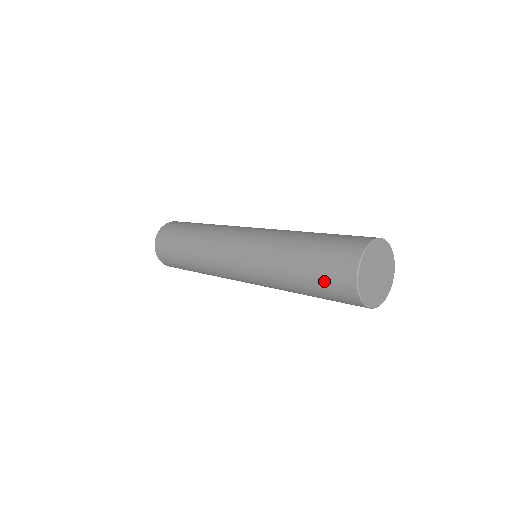
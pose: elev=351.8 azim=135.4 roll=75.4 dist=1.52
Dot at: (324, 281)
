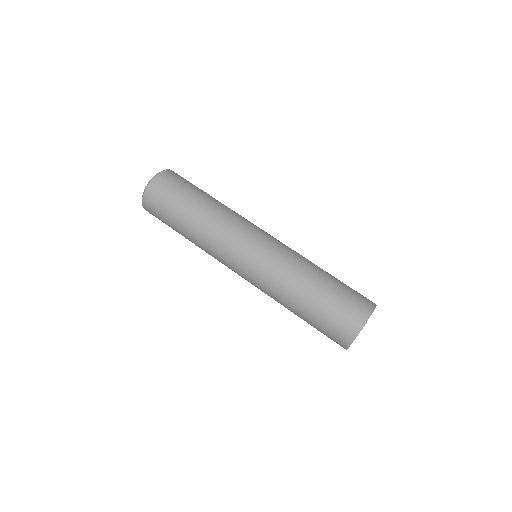
Dot at: occluded
